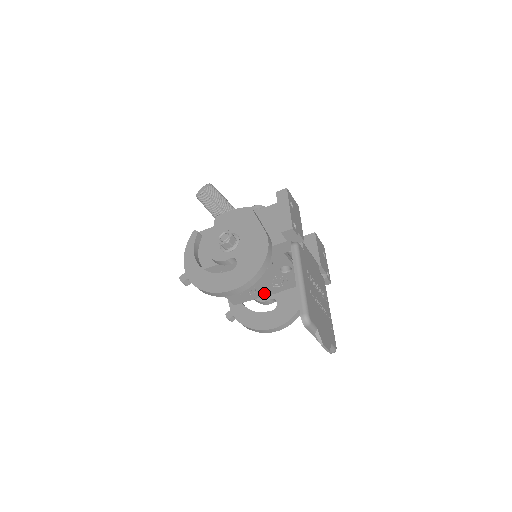
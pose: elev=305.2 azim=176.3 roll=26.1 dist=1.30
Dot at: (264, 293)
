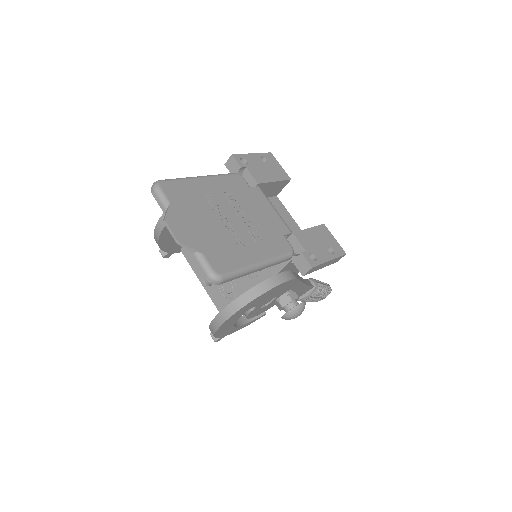
Dot at: occluded
